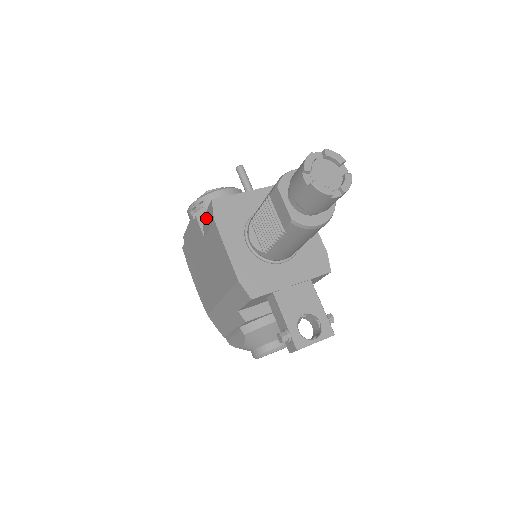
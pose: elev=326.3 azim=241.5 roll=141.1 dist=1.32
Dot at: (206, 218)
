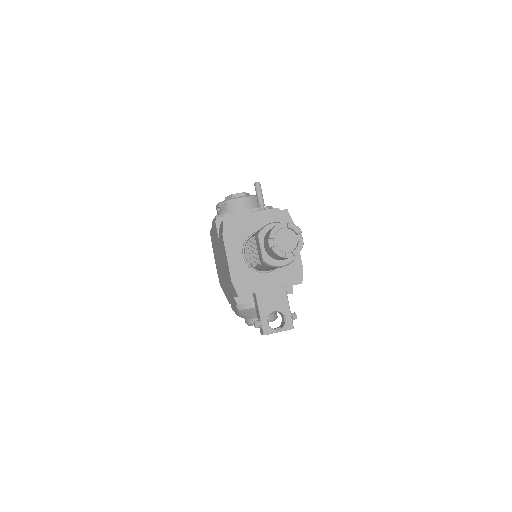
Dot at: (220, 228)
